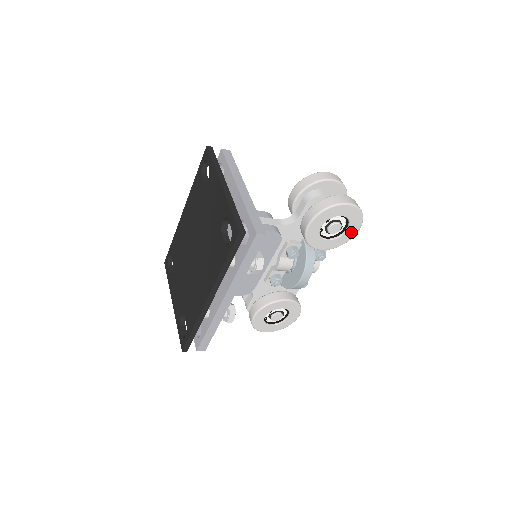
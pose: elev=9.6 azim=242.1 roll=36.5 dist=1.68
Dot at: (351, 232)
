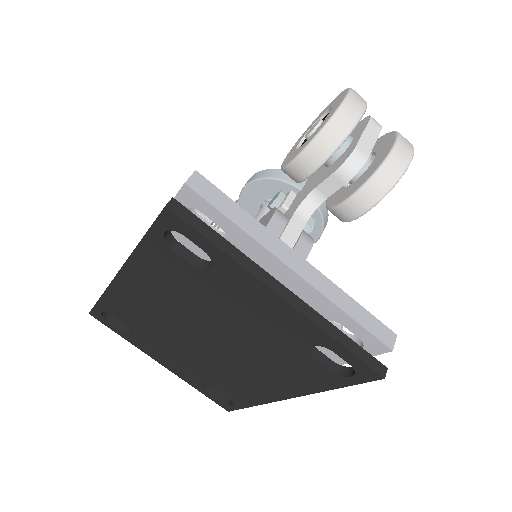
Dot at: occluded
